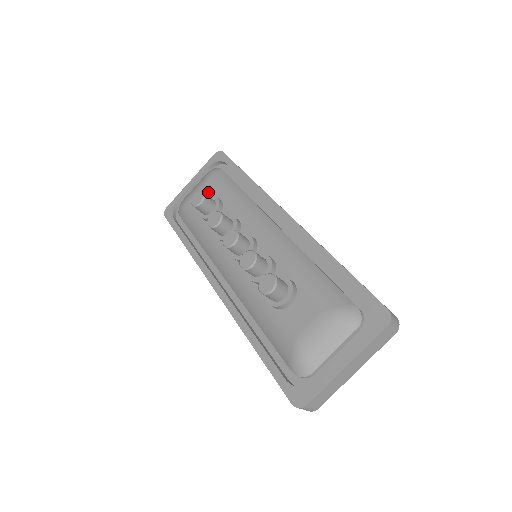
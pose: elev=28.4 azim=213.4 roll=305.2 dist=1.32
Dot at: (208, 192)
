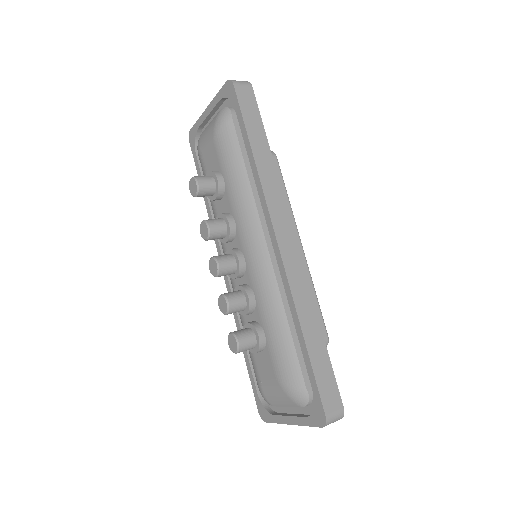
Dot at: (214, 155)
